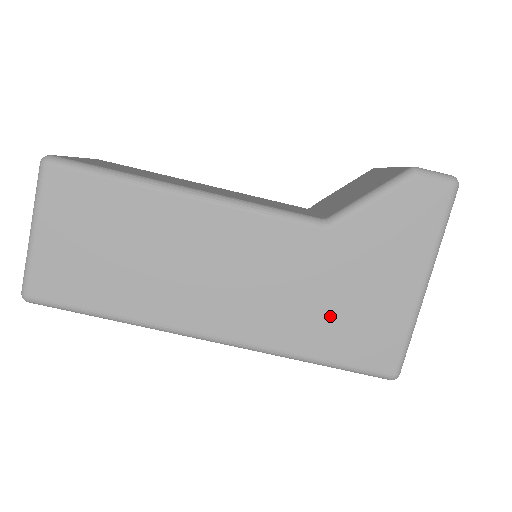
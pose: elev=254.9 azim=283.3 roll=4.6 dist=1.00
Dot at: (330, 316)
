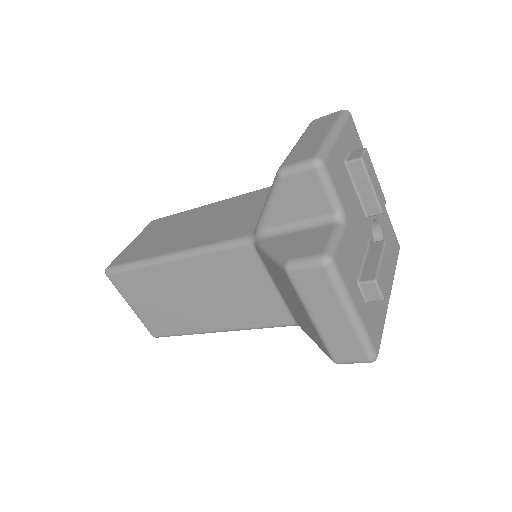
Dot at: occluded
